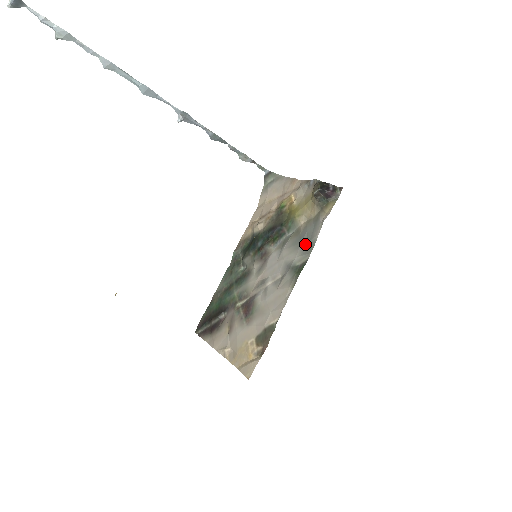
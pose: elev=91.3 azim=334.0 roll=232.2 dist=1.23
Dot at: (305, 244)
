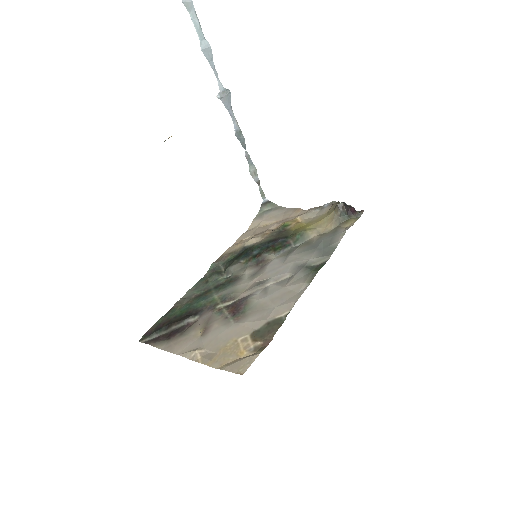
Dot at: (322, 249)
